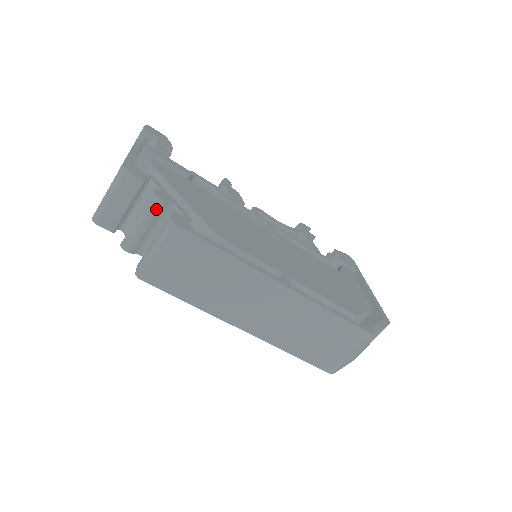
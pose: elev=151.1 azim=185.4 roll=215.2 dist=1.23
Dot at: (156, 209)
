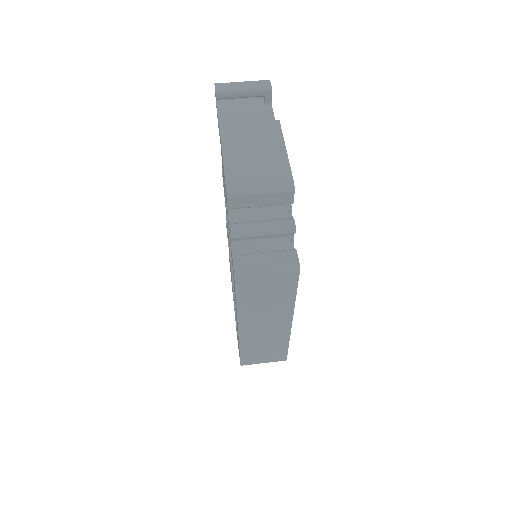
Dot at: (284, 234)
